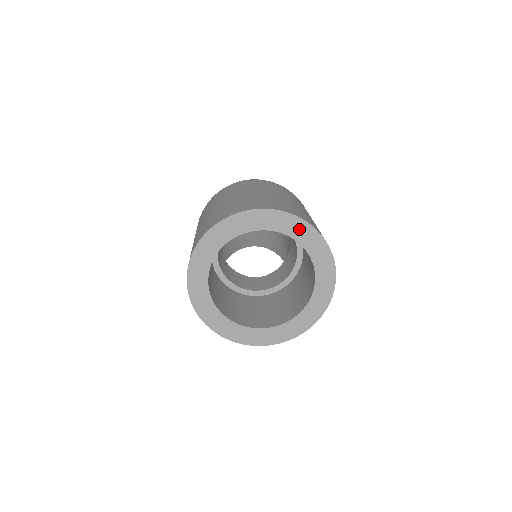
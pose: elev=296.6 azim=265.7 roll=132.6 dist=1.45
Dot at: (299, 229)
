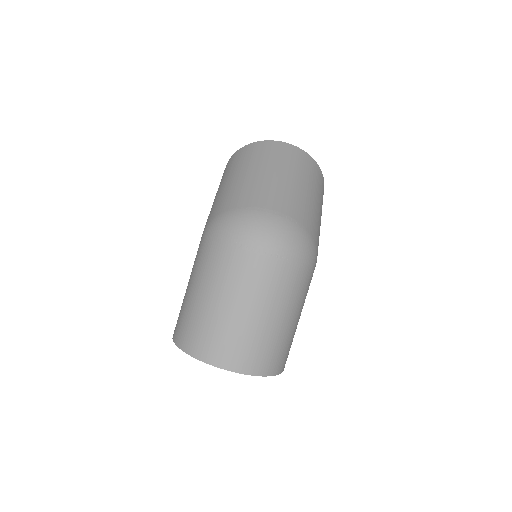
Dot at: occluded
